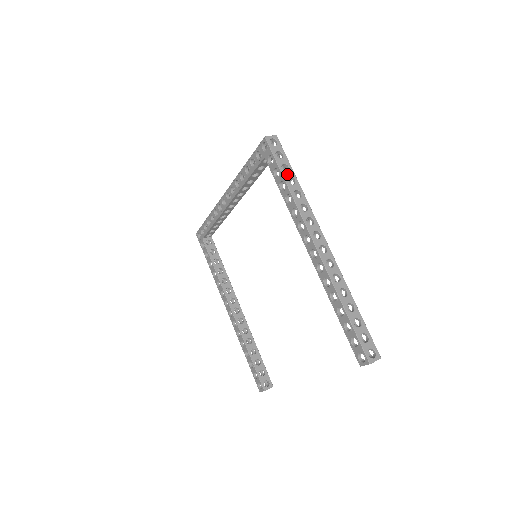
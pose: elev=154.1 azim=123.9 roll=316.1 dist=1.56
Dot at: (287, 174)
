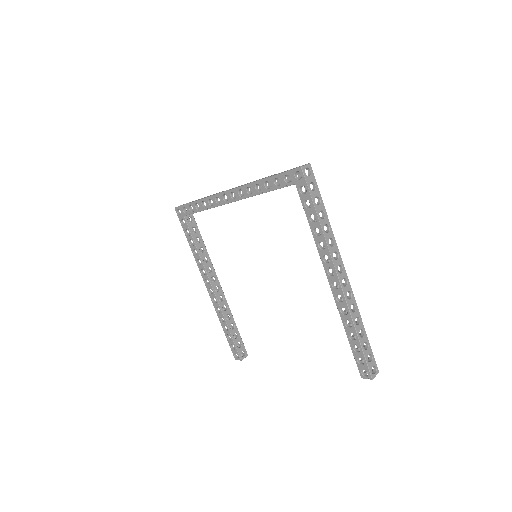
Dot at: (319, 208)
